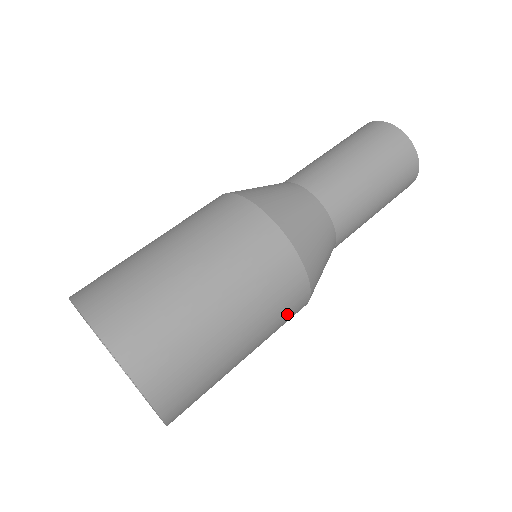
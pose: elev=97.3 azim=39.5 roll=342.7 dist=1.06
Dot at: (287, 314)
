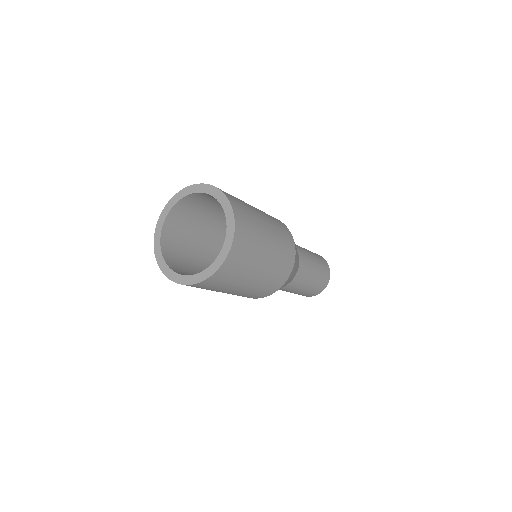
Dot at: (267, 289)
